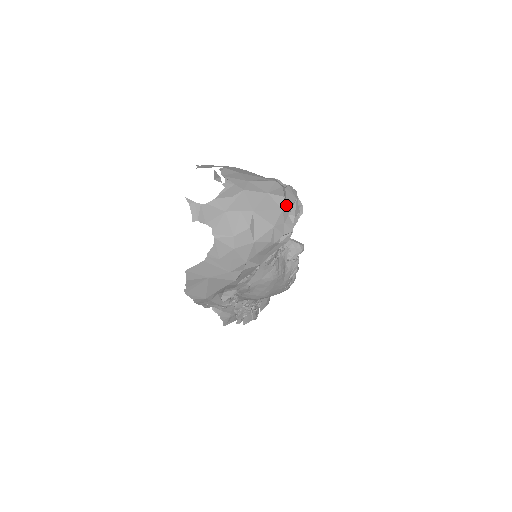
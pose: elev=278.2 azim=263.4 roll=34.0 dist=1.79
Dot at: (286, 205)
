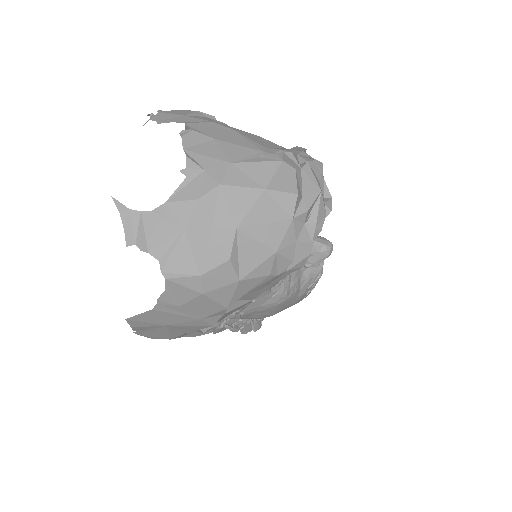
Dot at: (300, 208)
